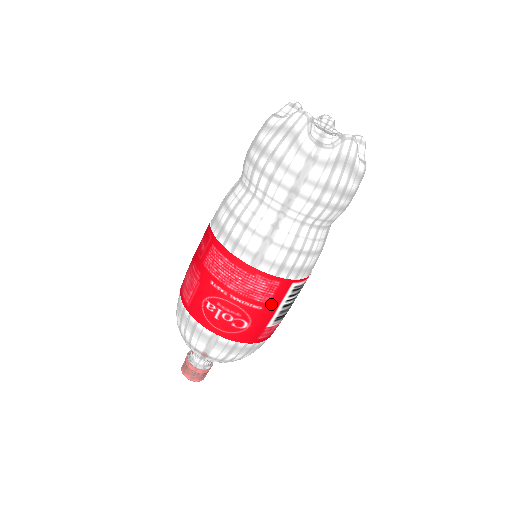
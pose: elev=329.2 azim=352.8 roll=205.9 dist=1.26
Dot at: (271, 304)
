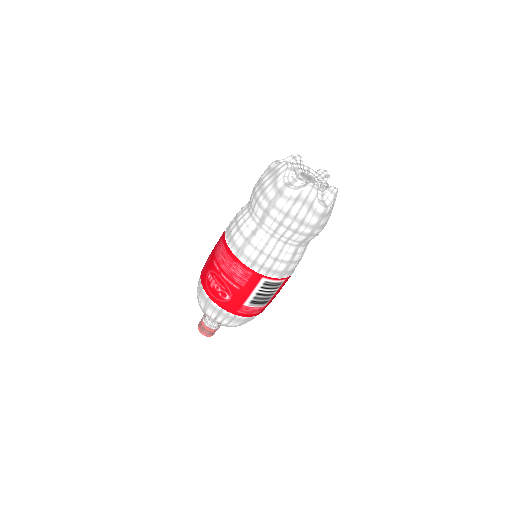
Dot at: (246, 288)
